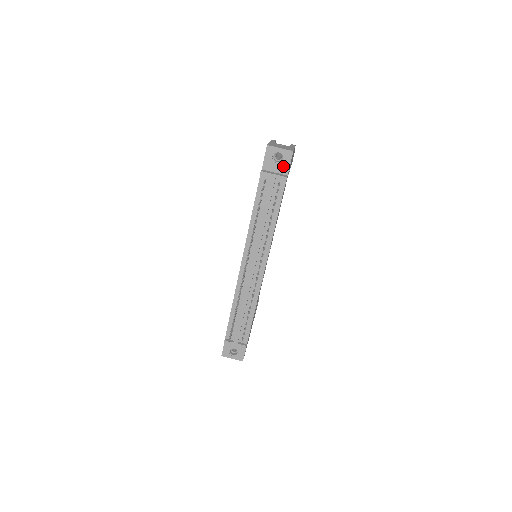
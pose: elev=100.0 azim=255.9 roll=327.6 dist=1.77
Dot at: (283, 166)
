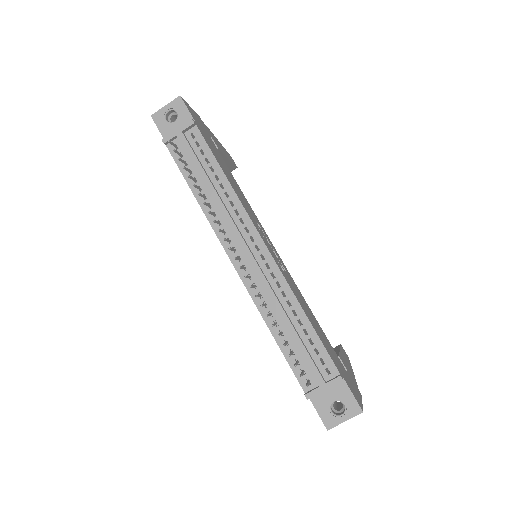
Dot at: (183, 119)
